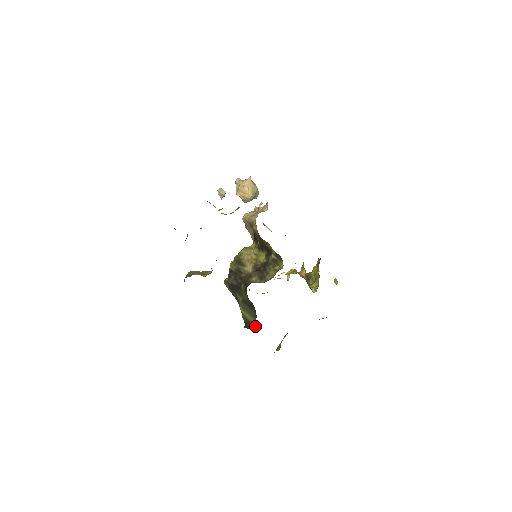
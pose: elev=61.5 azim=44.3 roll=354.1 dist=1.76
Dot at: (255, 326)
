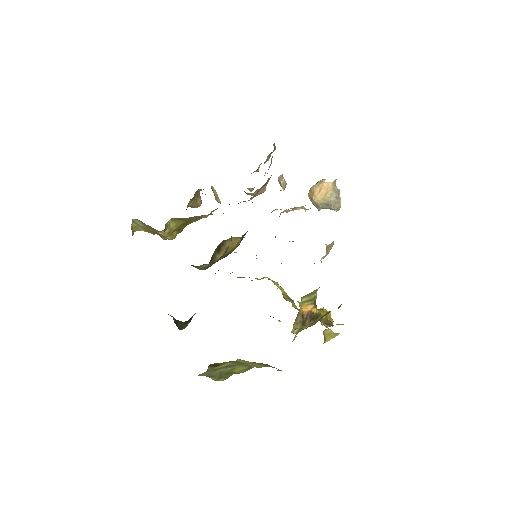
Dot at: occluded
